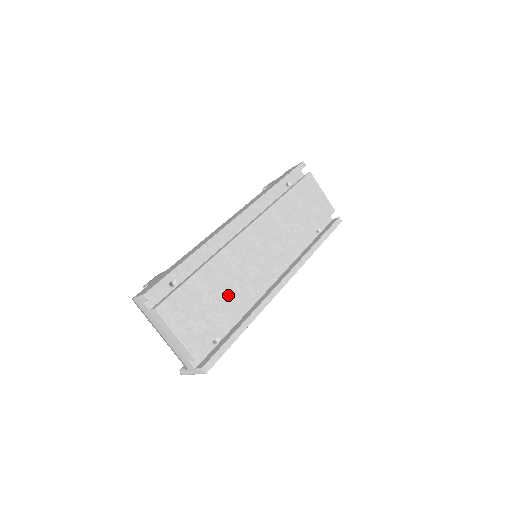
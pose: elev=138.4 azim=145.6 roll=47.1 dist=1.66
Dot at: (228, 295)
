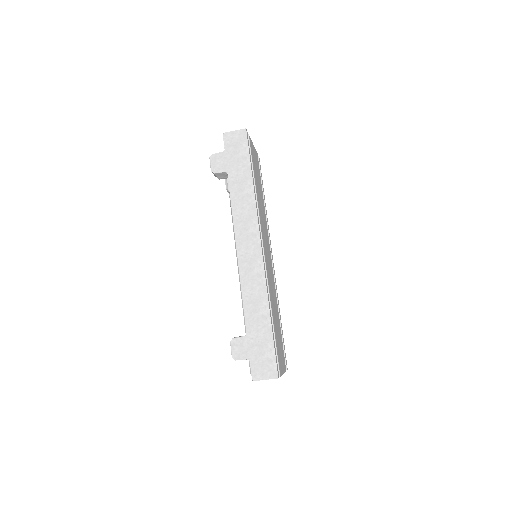
Dot at: (276, 313)
